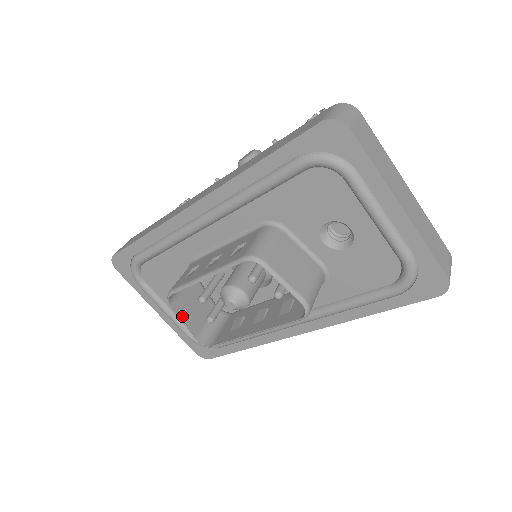
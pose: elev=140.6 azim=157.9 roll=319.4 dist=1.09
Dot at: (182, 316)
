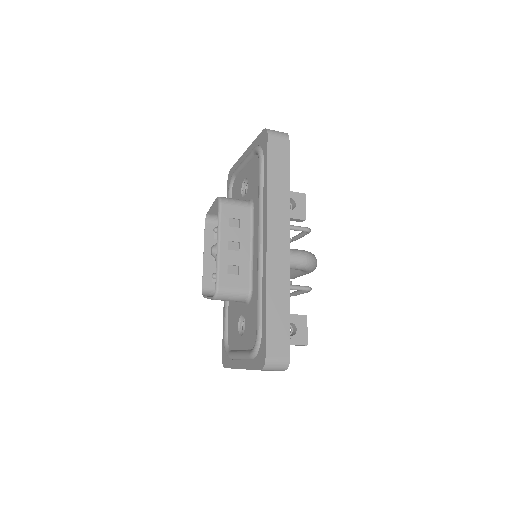
Dot at: occluded
